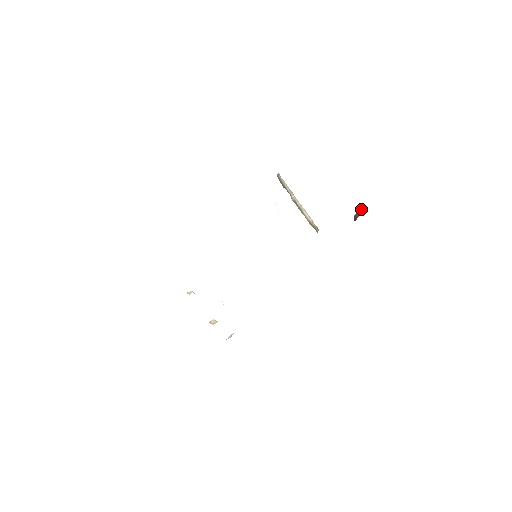
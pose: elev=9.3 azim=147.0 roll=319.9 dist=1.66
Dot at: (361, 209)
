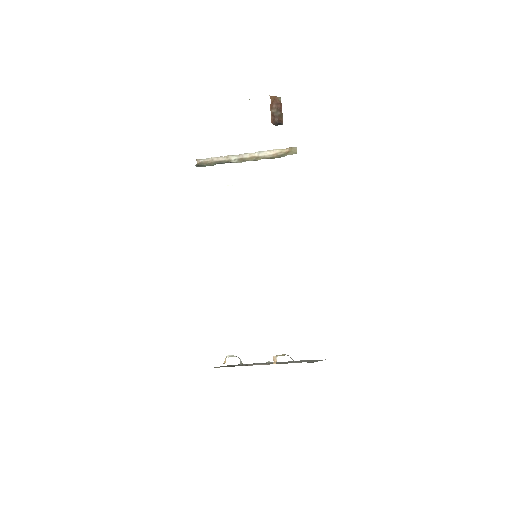
Dot at: (275, 100)
